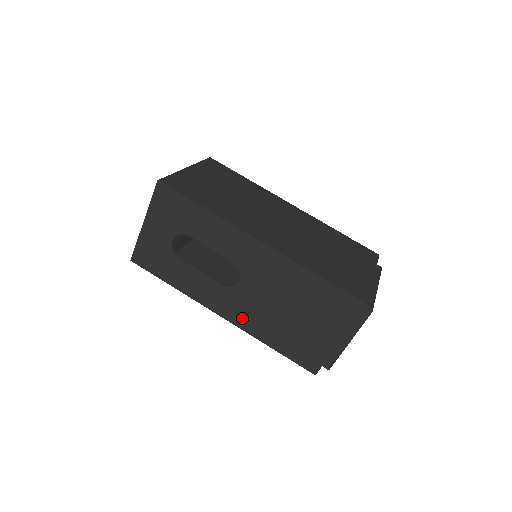
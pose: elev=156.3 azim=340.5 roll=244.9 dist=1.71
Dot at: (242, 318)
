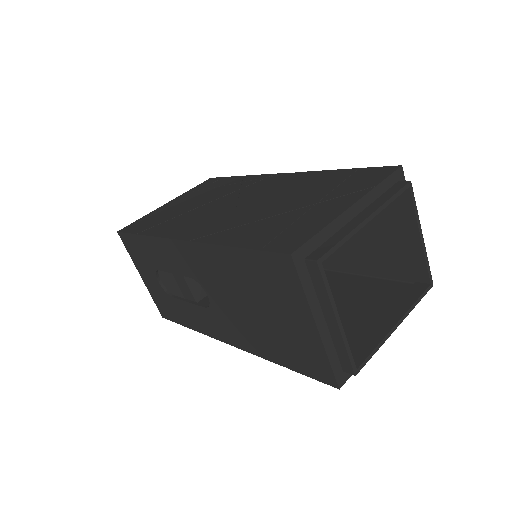
Dot at: (240, 339)
